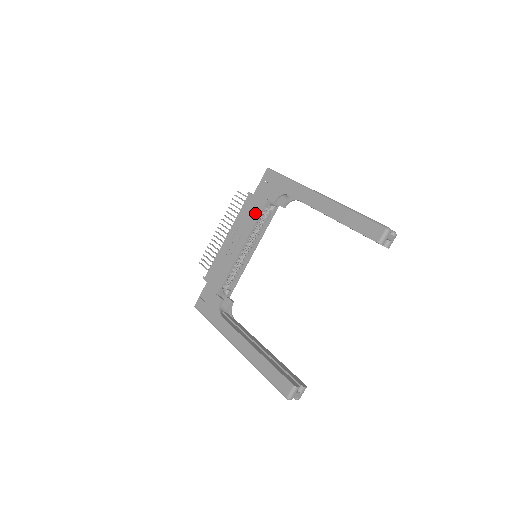
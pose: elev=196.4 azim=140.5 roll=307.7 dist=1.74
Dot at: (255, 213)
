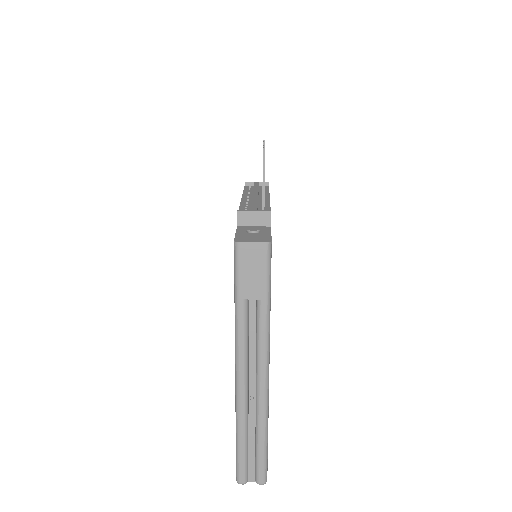
Dot at: occluded
